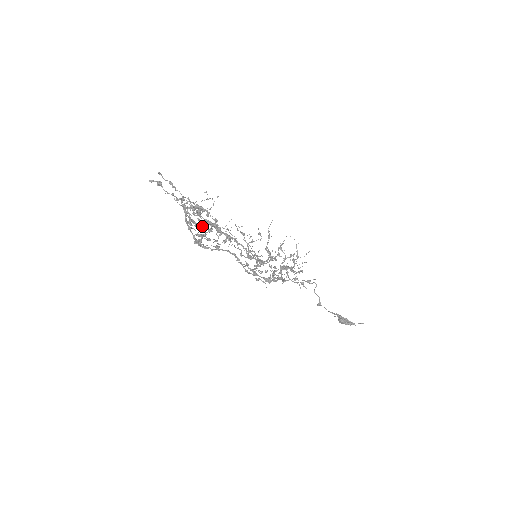
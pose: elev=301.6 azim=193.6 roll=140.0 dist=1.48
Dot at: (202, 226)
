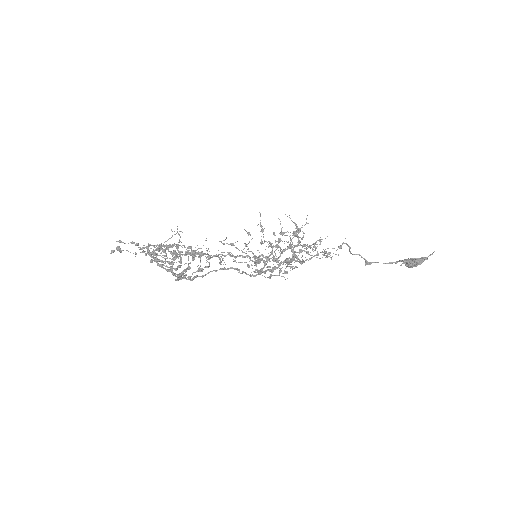
Dot at: occluded
